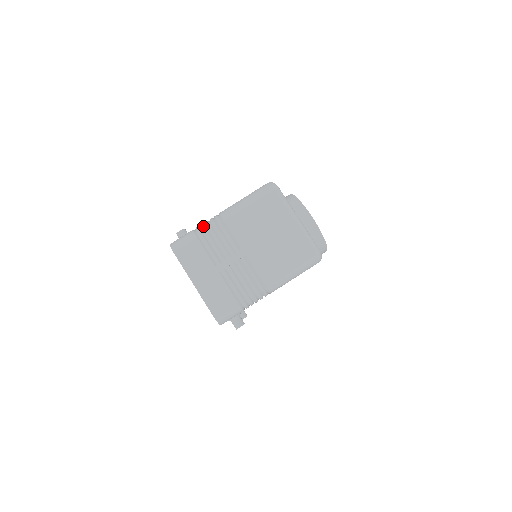
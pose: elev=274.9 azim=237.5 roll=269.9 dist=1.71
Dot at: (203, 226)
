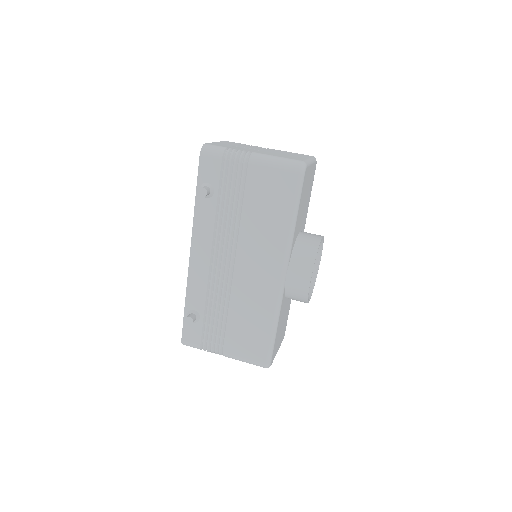
Dot at: occluded
